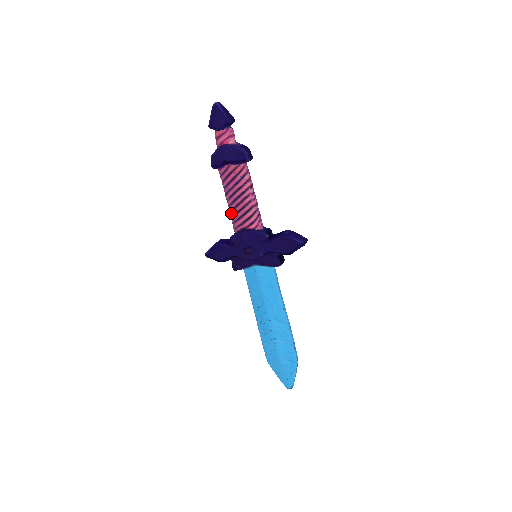
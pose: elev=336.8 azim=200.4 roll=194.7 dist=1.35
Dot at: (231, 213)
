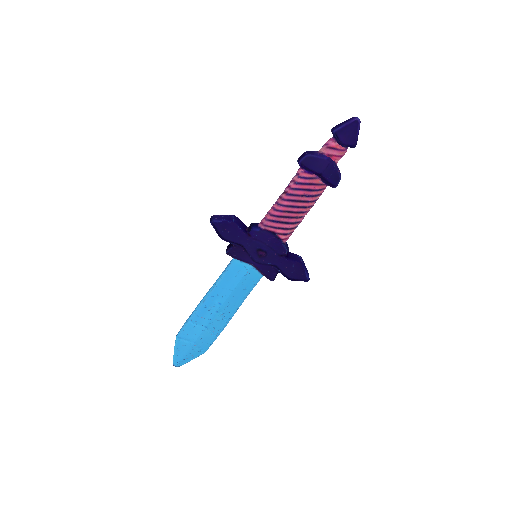
Dot at: (276, 211)
